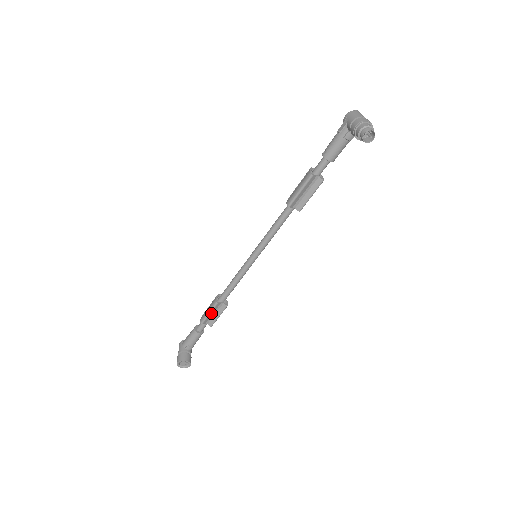
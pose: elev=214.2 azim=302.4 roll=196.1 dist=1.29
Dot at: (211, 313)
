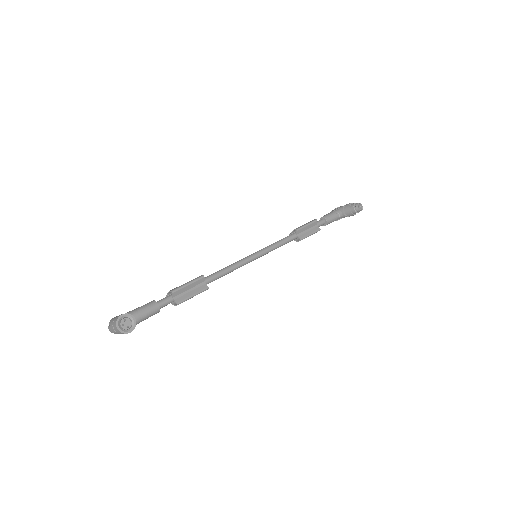
Dot at: (189, 286)
